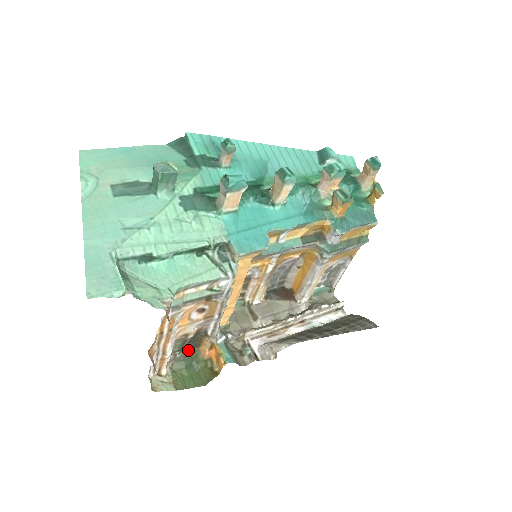
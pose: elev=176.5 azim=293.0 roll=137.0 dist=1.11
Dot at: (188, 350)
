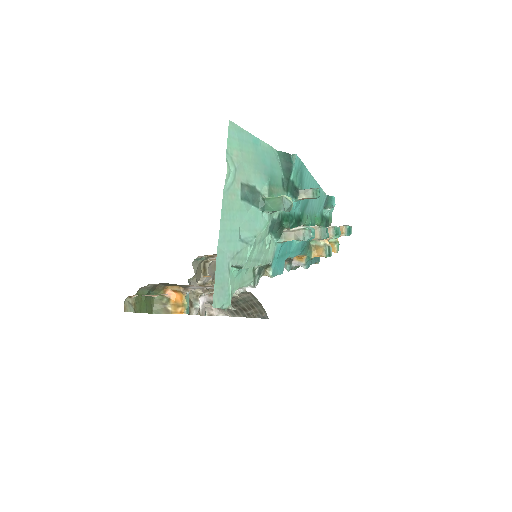
Dot at: occluded
